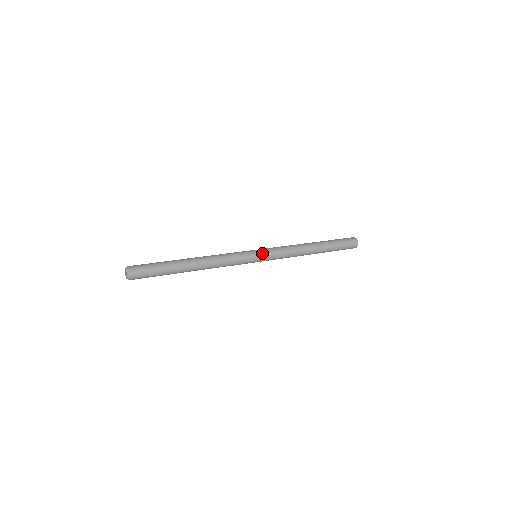
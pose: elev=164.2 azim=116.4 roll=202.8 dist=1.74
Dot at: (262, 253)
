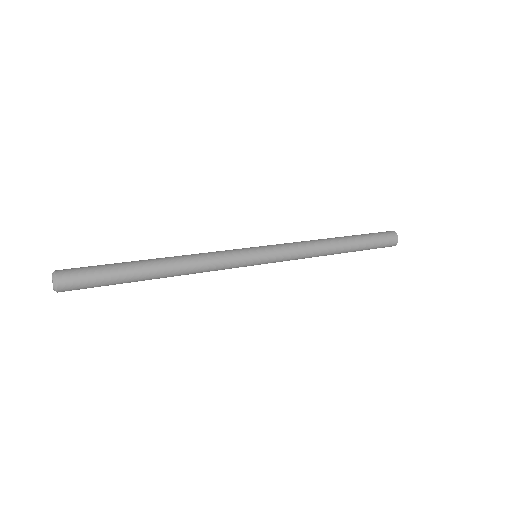
Dot at: (266, 258)
